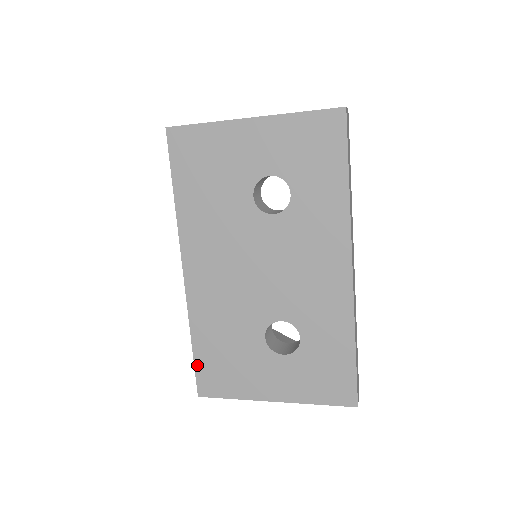
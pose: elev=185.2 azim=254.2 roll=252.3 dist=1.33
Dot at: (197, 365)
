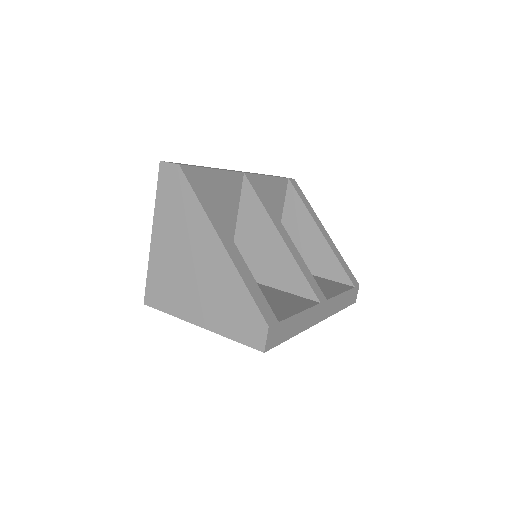
Dot at: occluded
